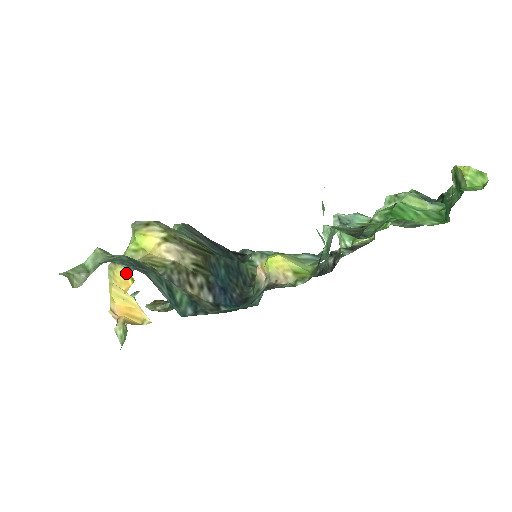
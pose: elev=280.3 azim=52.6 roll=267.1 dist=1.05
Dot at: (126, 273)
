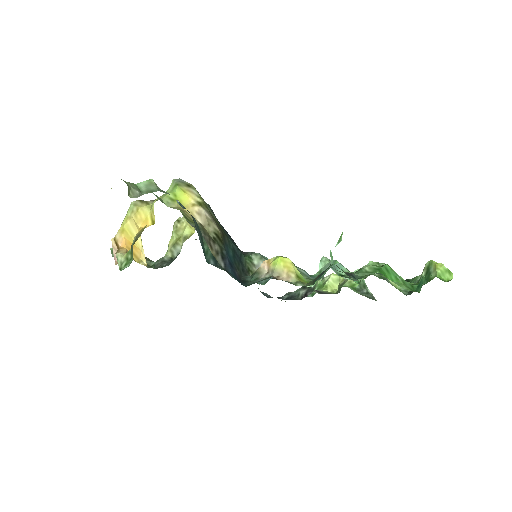
Dot at: (150, 214)
